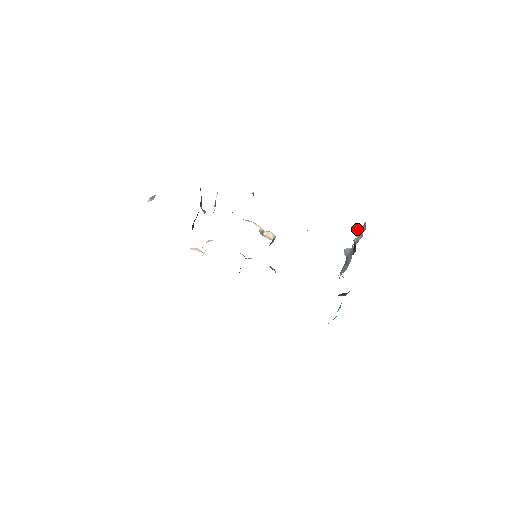
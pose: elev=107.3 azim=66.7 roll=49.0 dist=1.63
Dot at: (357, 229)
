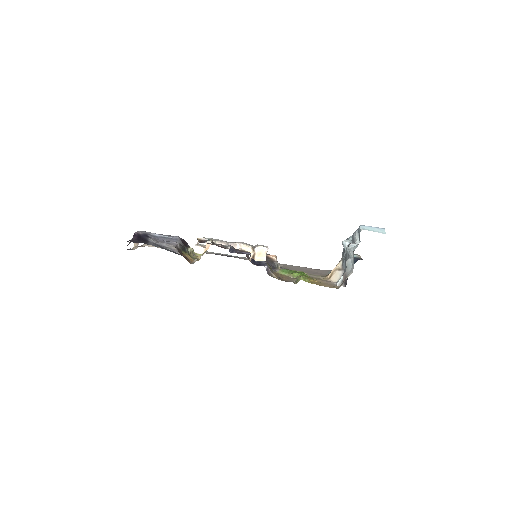
Dot at: (349, 250)
